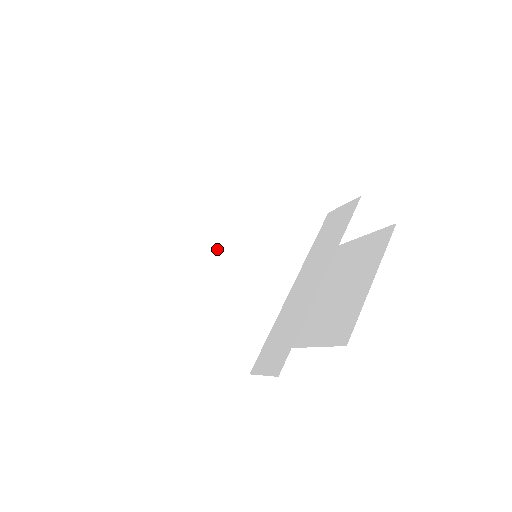
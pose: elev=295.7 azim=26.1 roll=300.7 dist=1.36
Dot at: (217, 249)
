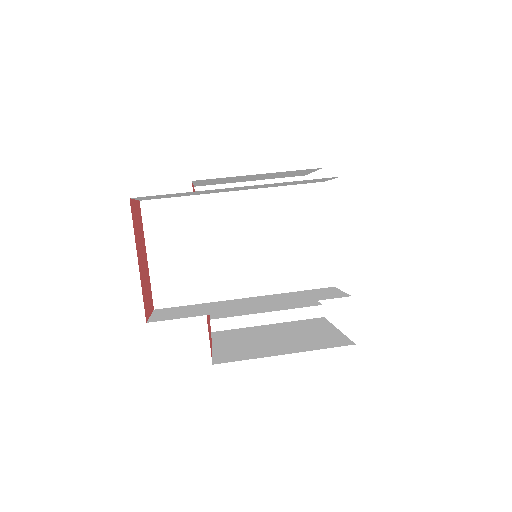
Dot at: (226, 219)
